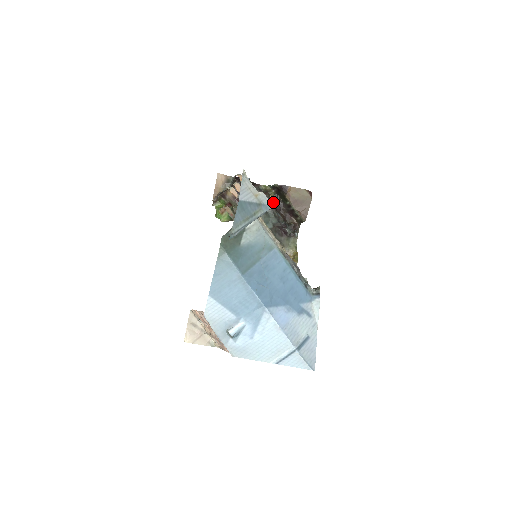
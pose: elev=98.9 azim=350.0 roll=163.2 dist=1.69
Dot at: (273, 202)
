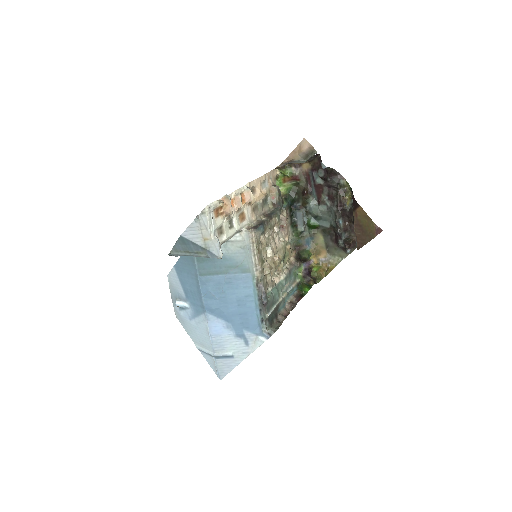
Dot at: (346, 204)
